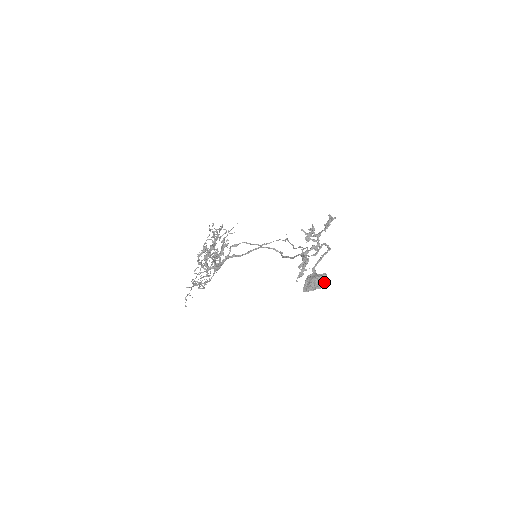
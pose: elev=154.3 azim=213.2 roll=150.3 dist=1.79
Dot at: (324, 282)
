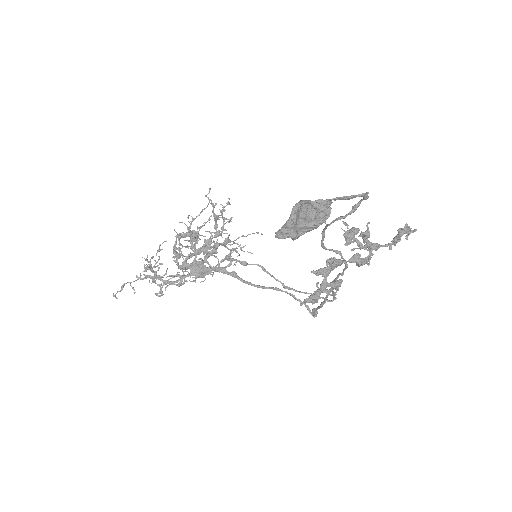
Dot at: (318, 206)
